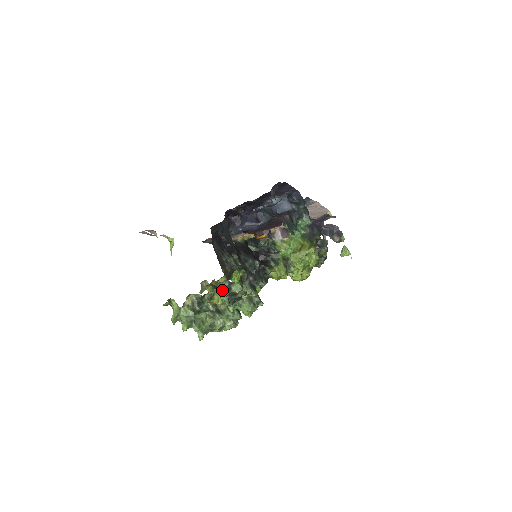
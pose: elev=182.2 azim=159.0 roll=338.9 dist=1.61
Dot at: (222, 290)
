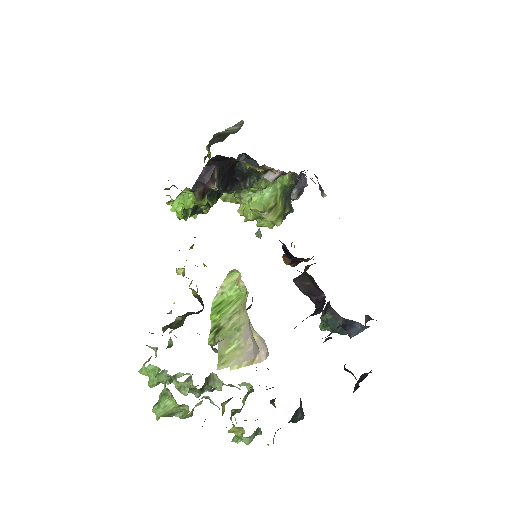
Dot at: (233, 385)
